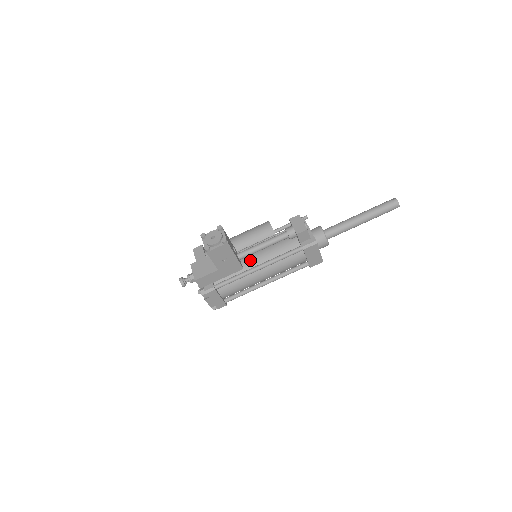
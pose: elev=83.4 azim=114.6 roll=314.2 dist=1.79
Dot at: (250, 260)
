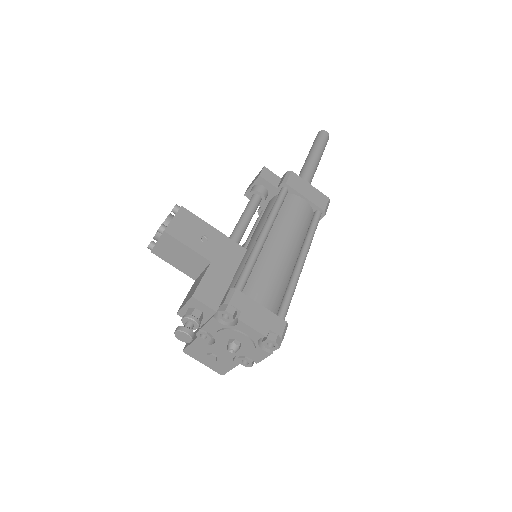
Dot at: (248, 248)
